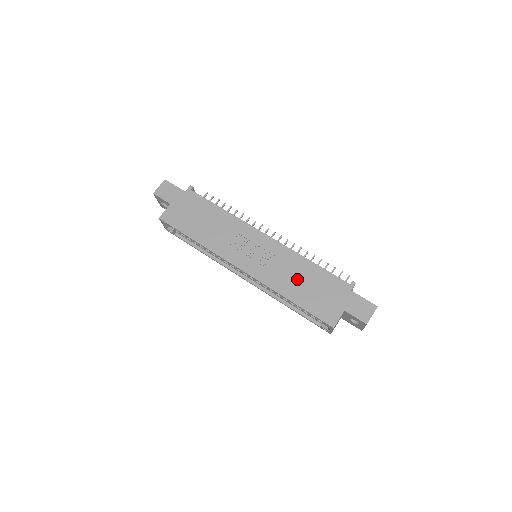
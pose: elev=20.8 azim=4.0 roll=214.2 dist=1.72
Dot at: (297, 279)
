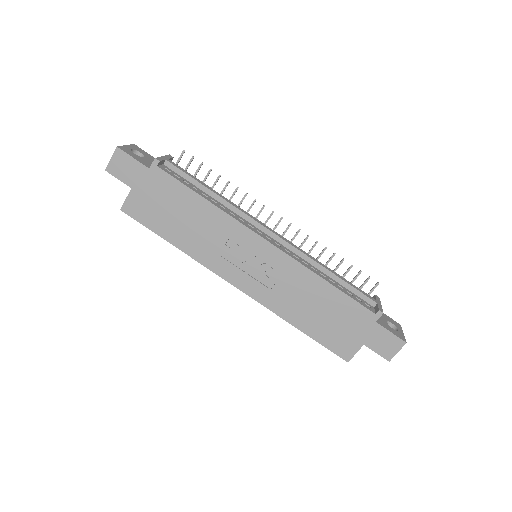
Dot at: (307, 303)
